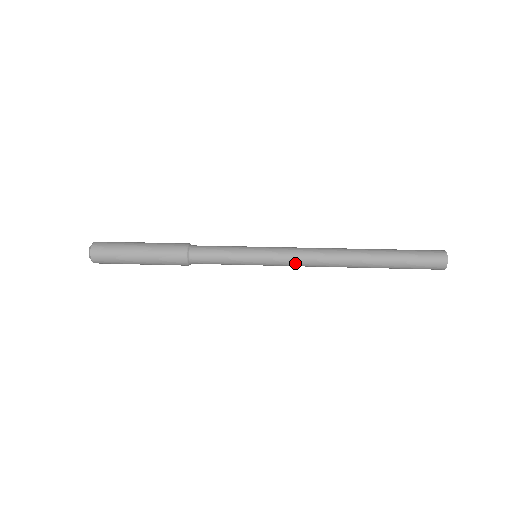
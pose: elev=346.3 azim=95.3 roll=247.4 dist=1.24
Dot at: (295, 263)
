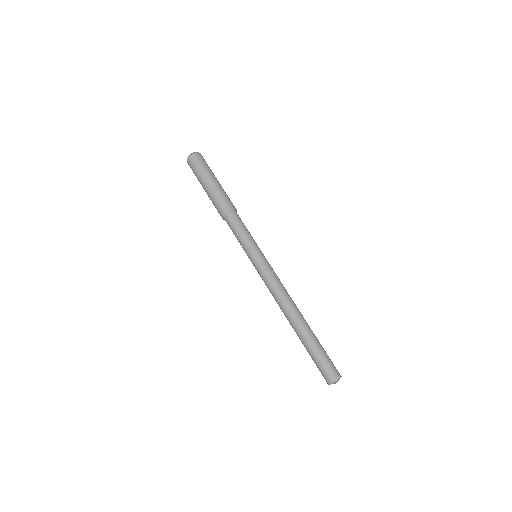
Dot at: (266, 285)
